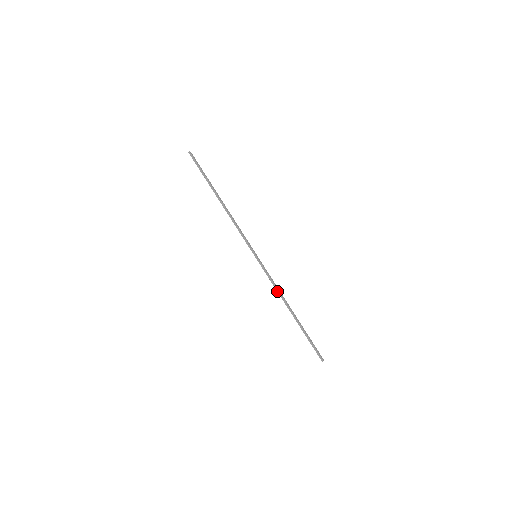
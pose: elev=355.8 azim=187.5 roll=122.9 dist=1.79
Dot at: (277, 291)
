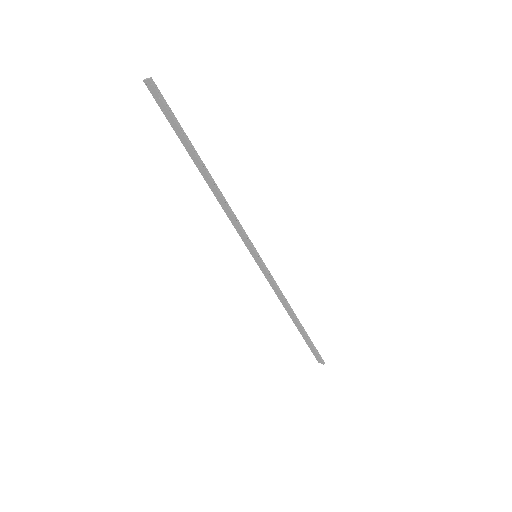
Dot at: (284, 298)
